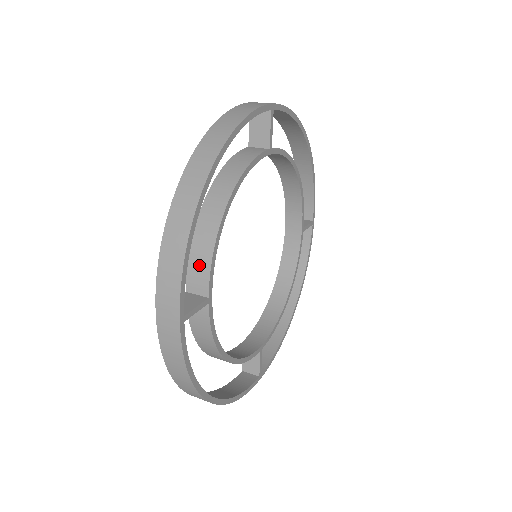
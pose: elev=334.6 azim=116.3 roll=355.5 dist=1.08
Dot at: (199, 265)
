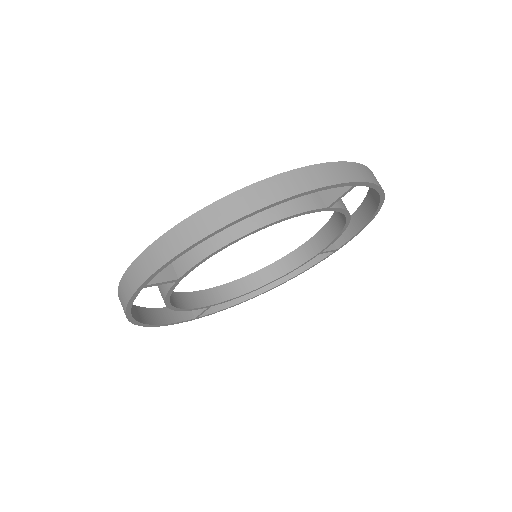
Dot at: (190, 255)
